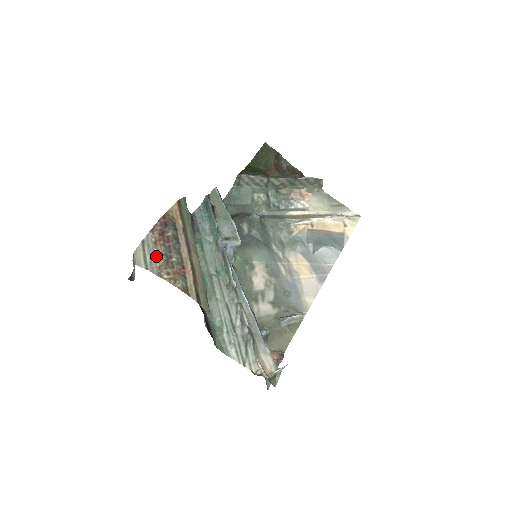
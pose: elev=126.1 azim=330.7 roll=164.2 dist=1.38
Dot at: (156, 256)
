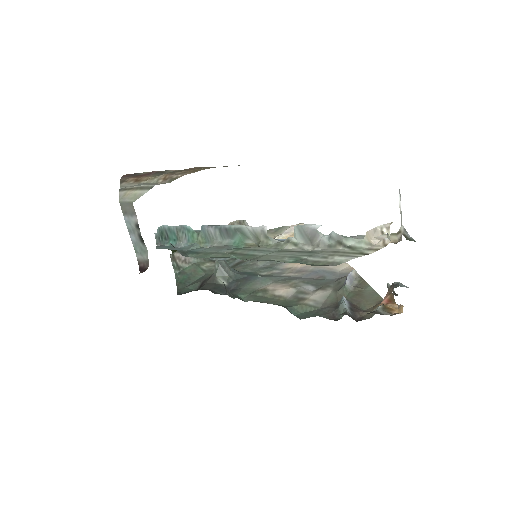
Dot at: (150, 180)
